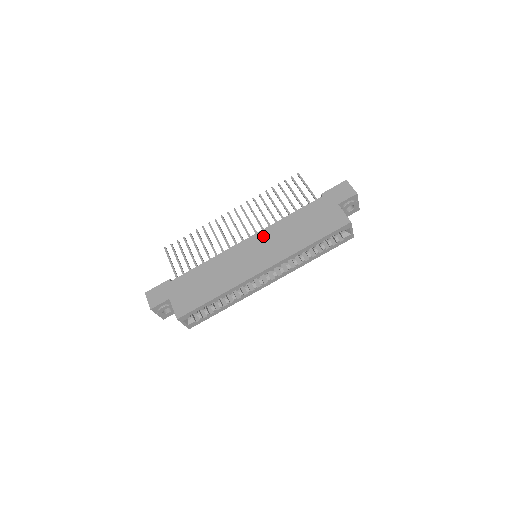
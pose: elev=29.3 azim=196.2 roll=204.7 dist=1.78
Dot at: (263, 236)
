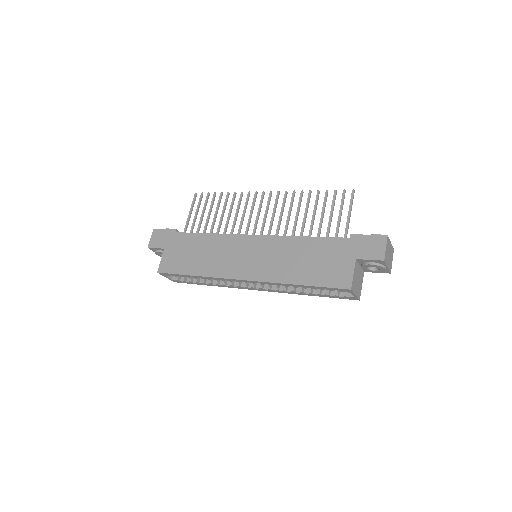
Dot at: (268, 243)
